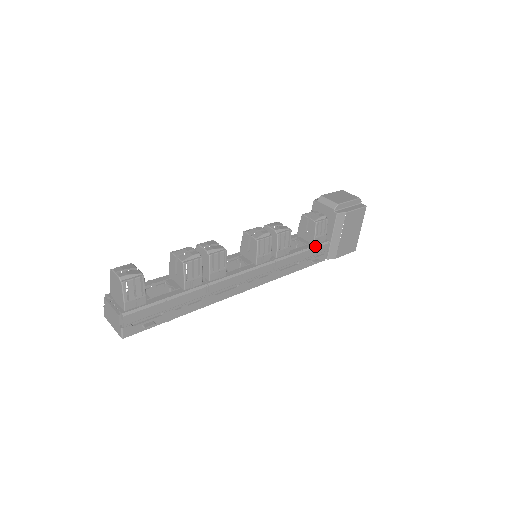
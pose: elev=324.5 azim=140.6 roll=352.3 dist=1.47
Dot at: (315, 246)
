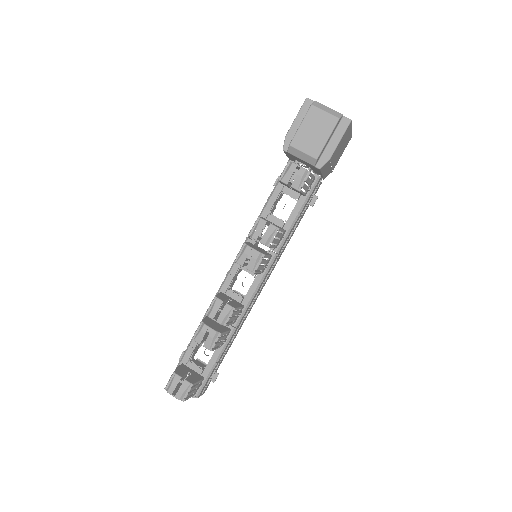
Dot at: (307, 197)
